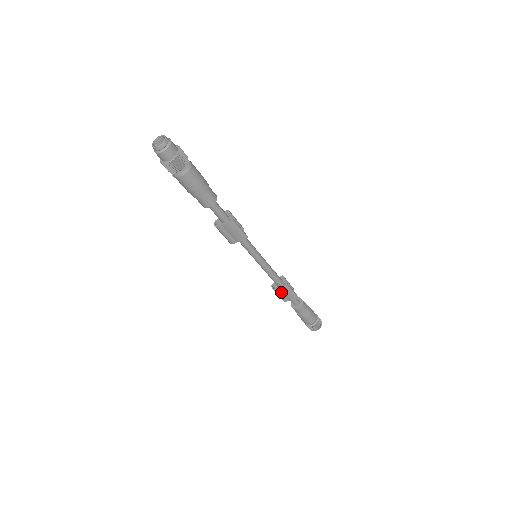
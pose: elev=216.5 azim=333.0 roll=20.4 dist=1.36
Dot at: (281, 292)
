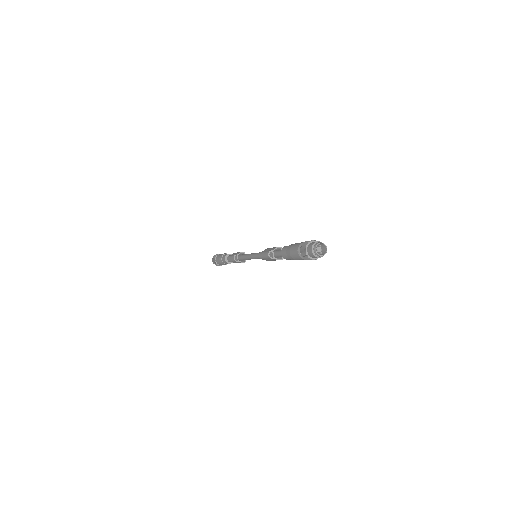
Dot at: occluded
